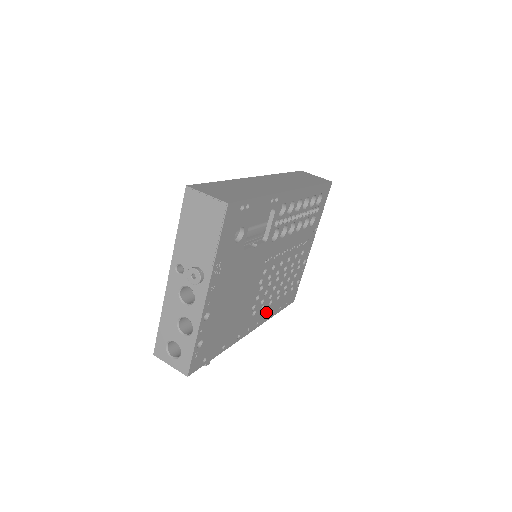
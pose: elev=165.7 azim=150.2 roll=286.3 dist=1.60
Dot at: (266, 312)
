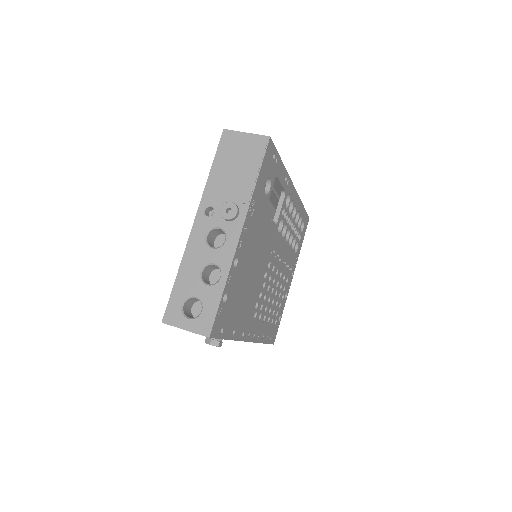
Dot at: (260, 329)
